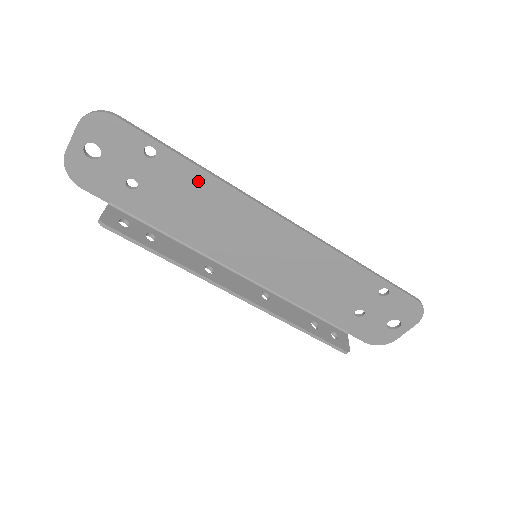
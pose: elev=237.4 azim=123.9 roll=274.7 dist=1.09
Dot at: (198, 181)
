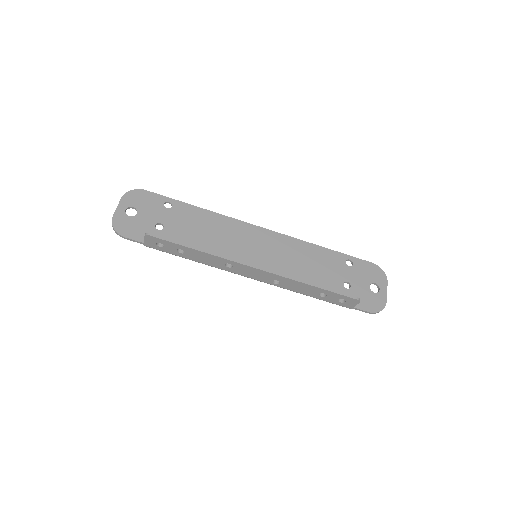
Dot at: (201, 216)
